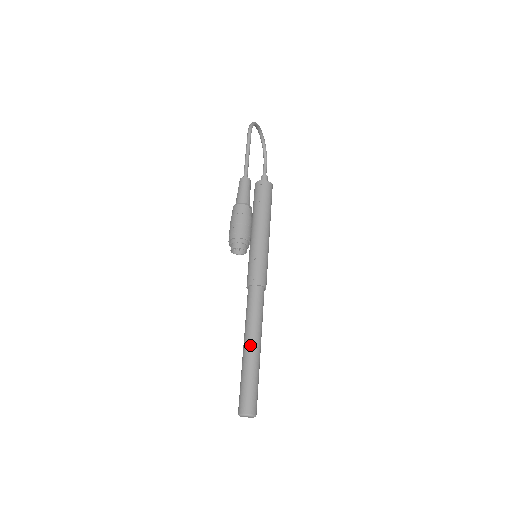
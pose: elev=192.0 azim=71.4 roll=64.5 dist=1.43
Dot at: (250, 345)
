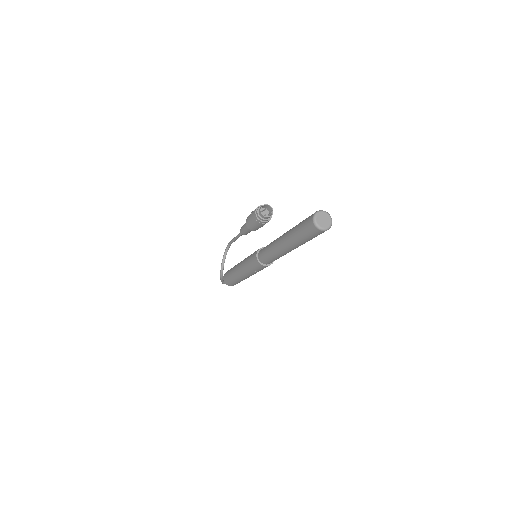
Dot at: occluded
